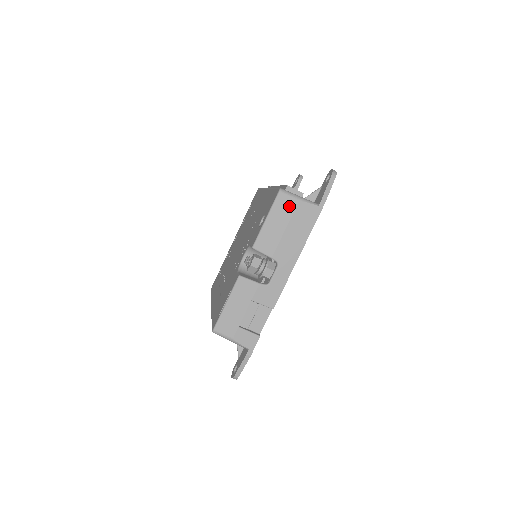
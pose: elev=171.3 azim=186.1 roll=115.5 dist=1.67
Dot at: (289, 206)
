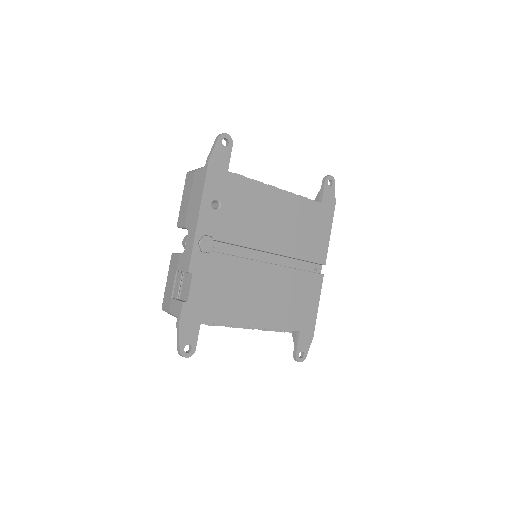
Dot at: (191, 180)
